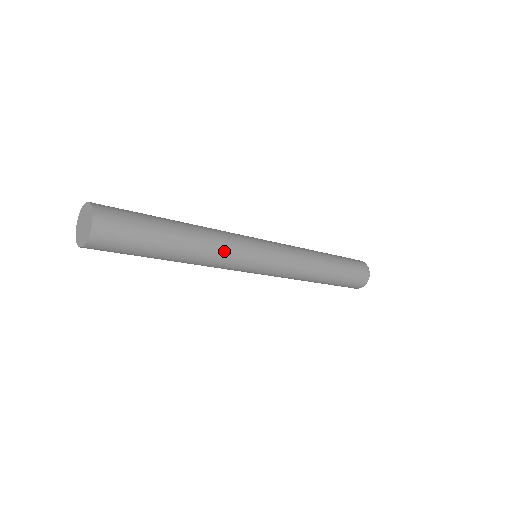
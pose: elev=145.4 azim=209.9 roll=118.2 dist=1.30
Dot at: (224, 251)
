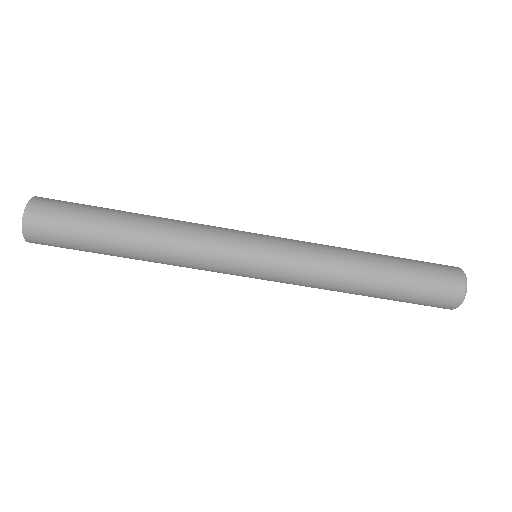
Dot at: (188, 252)
